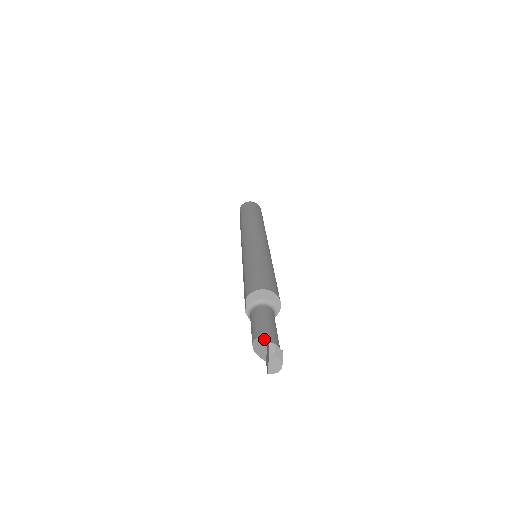
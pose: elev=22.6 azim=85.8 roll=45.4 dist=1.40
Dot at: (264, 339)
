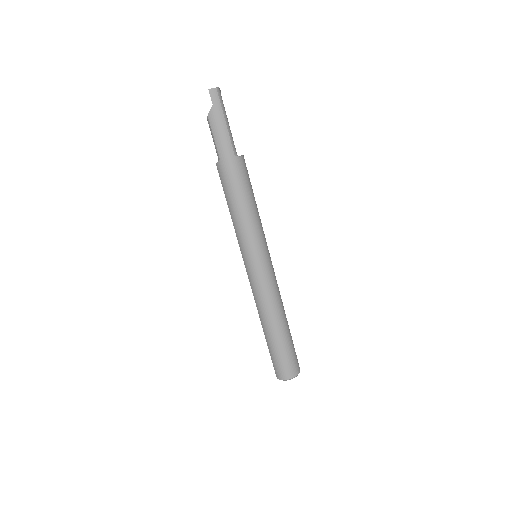
Dot at: occluded
